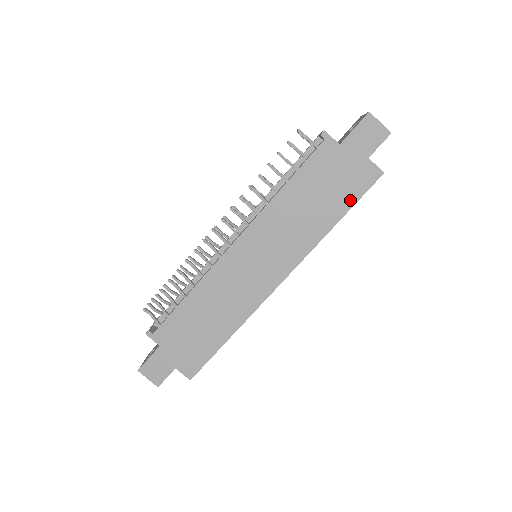
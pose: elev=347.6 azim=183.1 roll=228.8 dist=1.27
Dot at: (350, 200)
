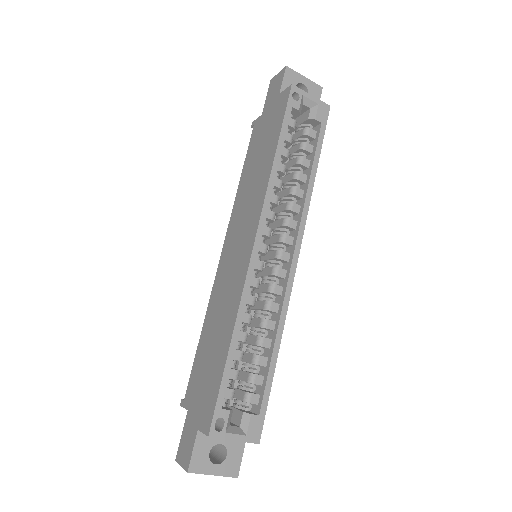
Dot at: (278, 127)
